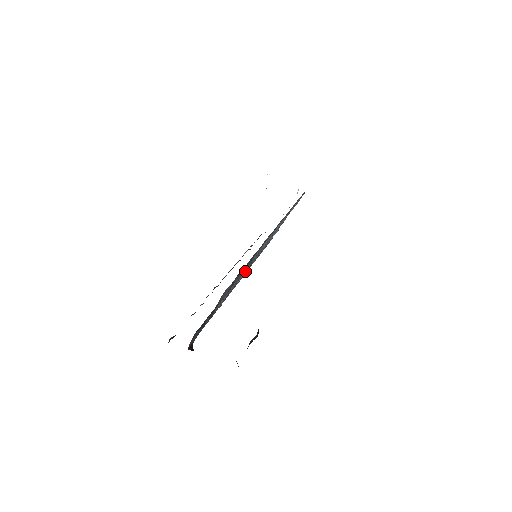
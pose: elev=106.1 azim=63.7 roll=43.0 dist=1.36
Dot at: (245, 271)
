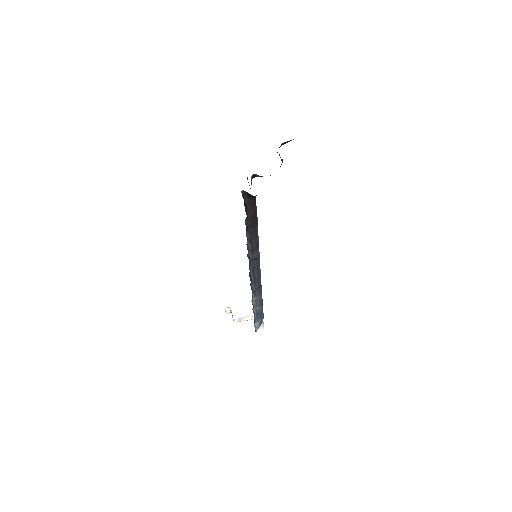
Dot at: occluded
